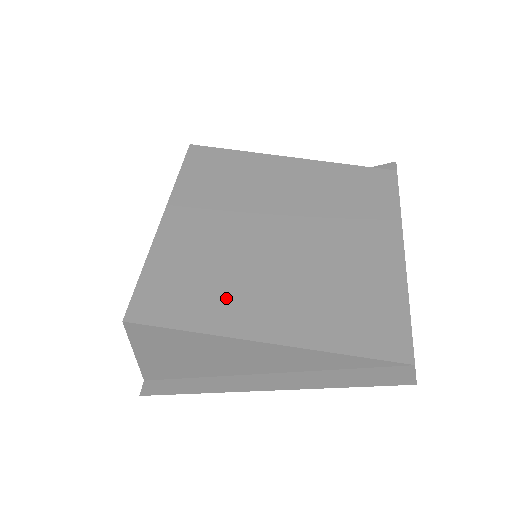
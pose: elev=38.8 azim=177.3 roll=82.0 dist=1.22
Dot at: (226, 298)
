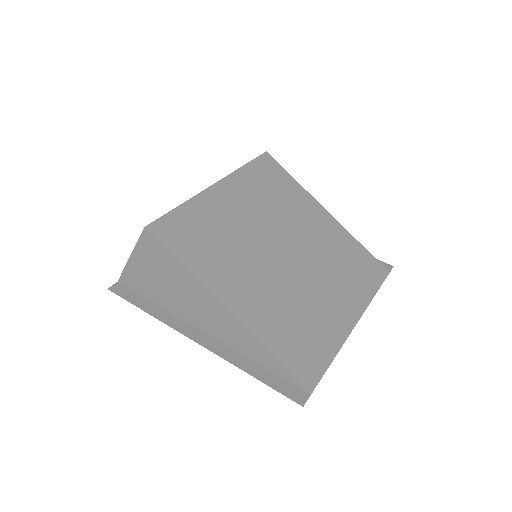
Dot at: (221, 264)
